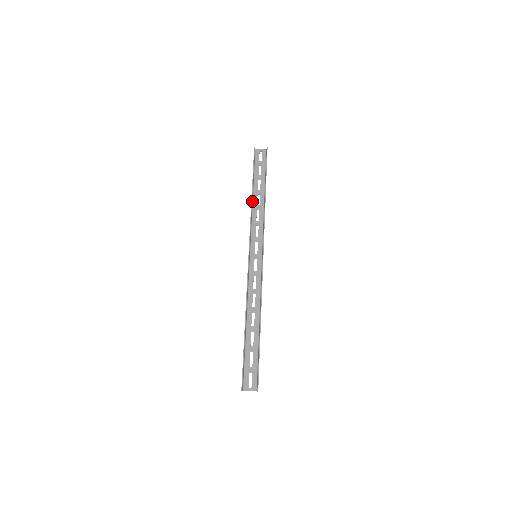
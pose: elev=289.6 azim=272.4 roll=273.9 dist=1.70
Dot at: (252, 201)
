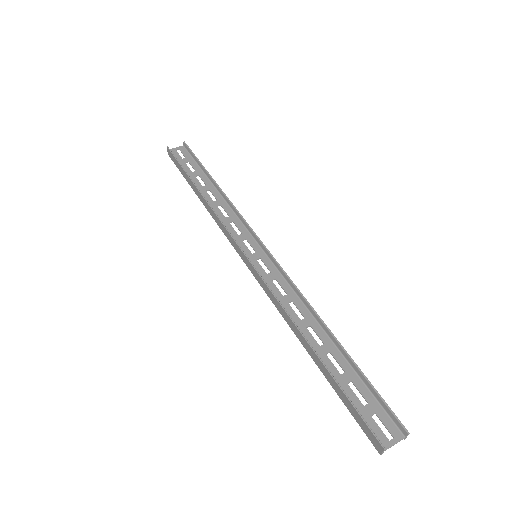
Dot at: (204, 199)
